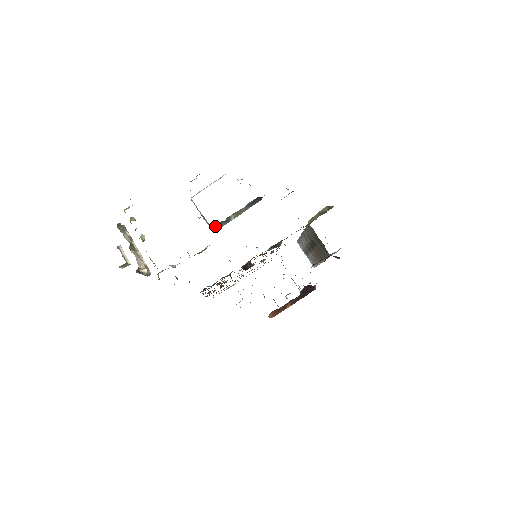
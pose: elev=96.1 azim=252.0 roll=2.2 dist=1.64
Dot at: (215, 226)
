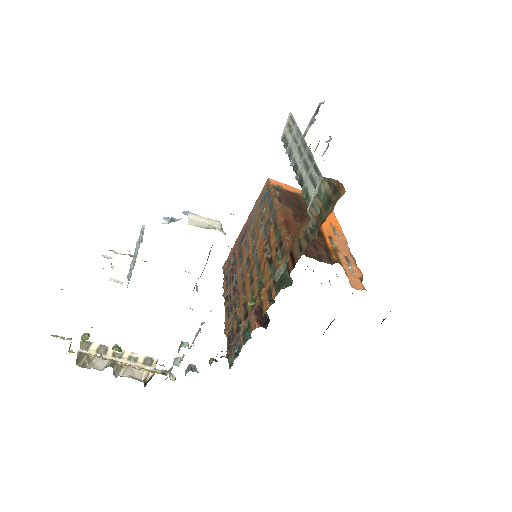
Dot at: occluded
